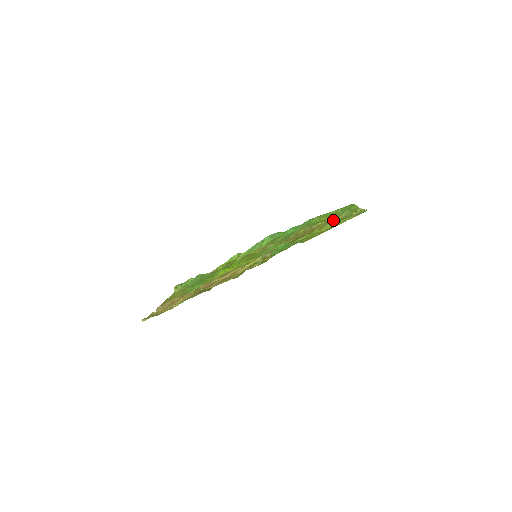
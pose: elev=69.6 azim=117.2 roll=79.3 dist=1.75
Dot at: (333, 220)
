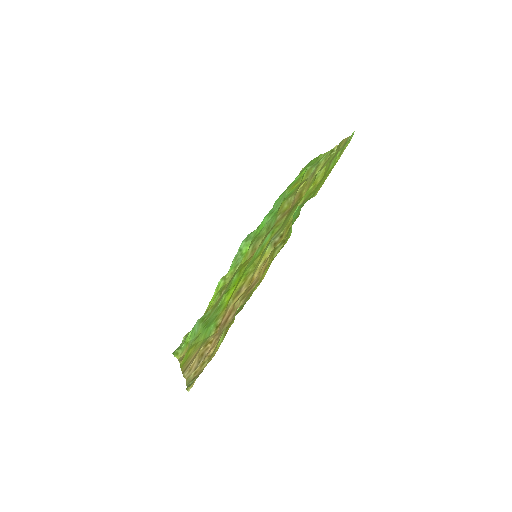
Dot at: (316, 172)
